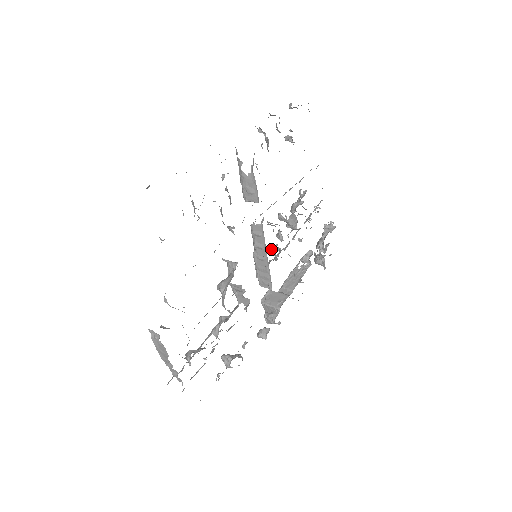
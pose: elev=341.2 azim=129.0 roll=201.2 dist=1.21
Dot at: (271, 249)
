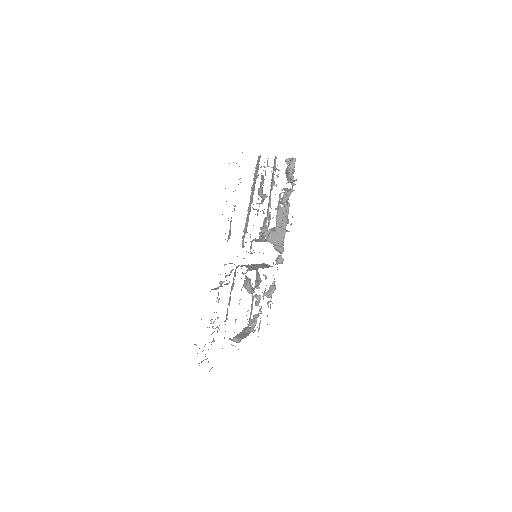
Dot at: occluded
